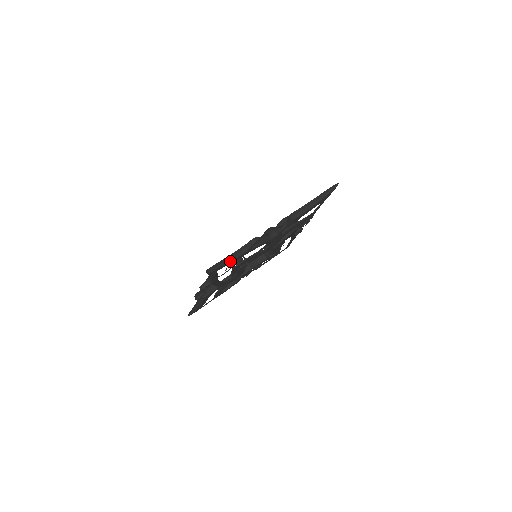
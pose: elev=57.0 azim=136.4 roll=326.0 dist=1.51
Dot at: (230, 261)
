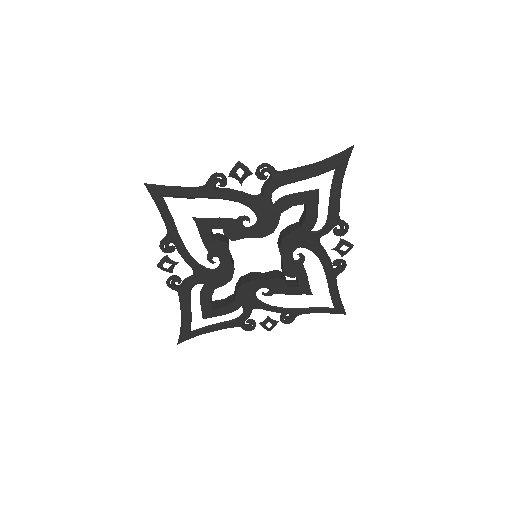
Dot at: (181, 190)
